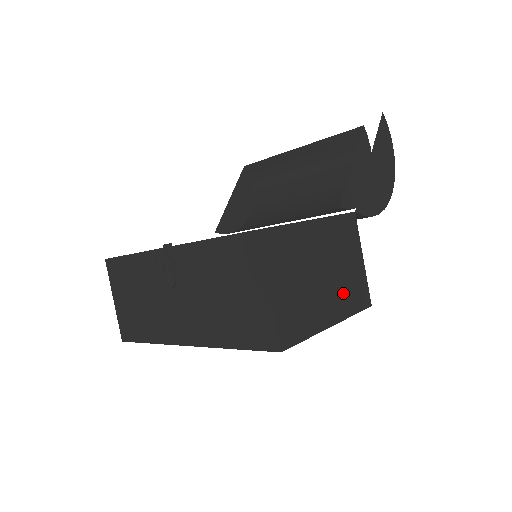
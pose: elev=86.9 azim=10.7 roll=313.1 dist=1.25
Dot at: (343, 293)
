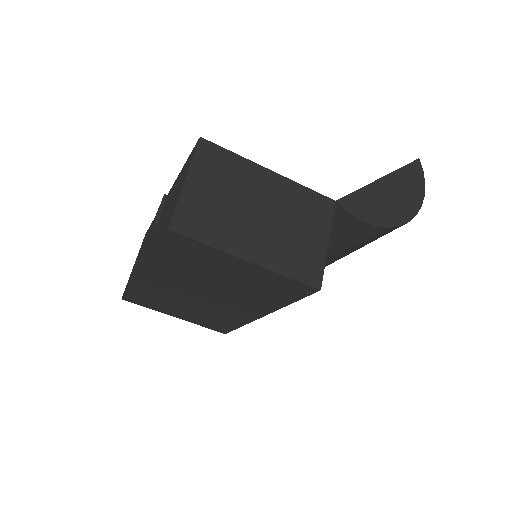
Dot at: (281, 248)
